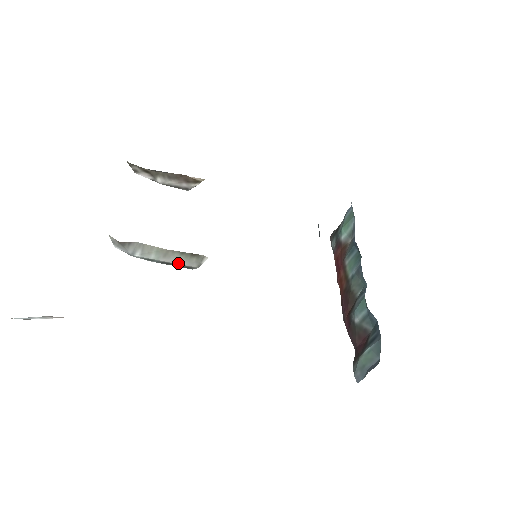
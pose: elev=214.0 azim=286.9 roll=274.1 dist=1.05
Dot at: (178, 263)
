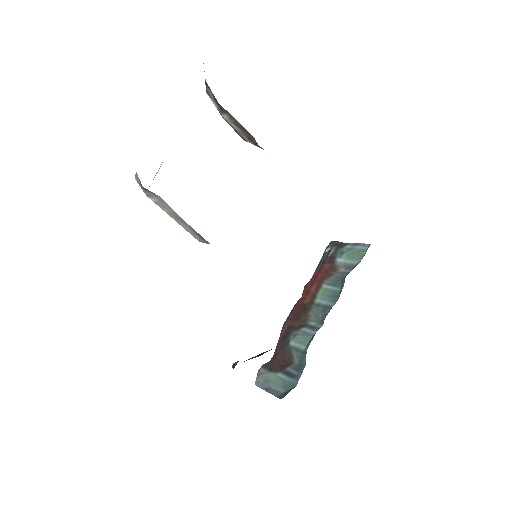
Dot at: (184, 228)
